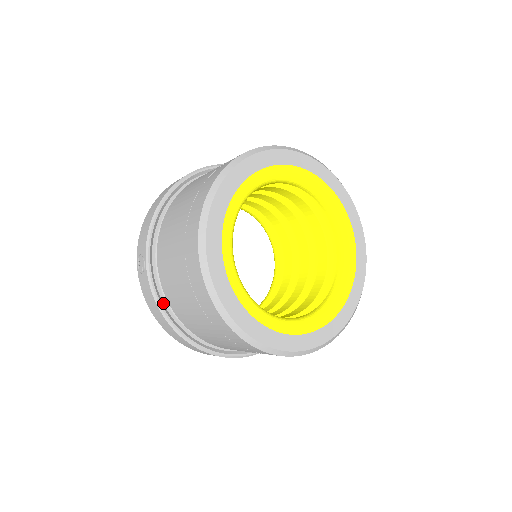
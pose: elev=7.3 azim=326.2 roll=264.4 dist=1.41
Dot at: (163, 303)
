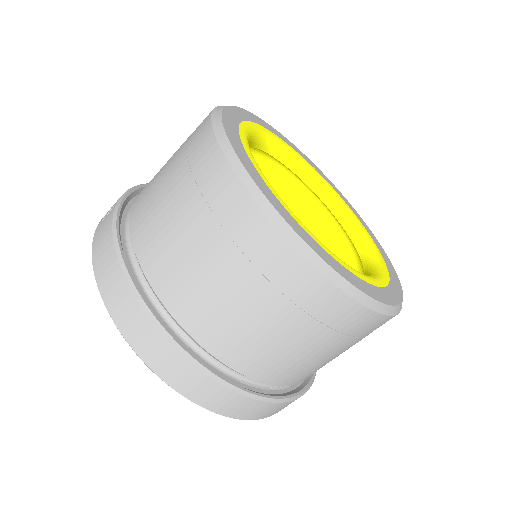
Dot at: (121, 240)
